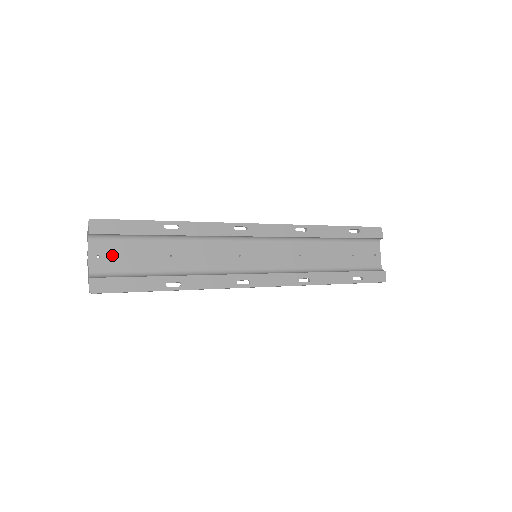
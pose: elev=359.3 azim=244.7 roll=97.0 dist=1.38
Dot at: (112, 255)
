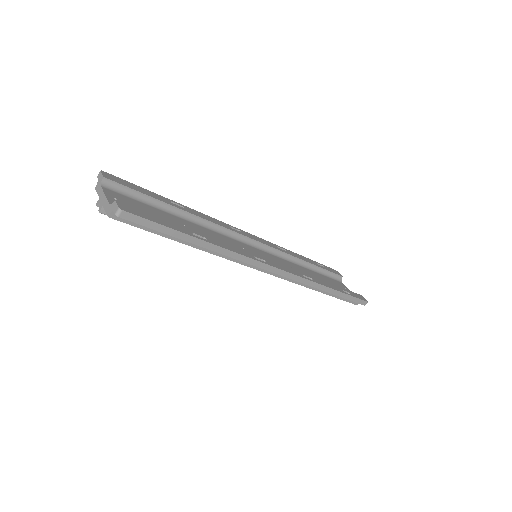
Dot at: (128, 203)
